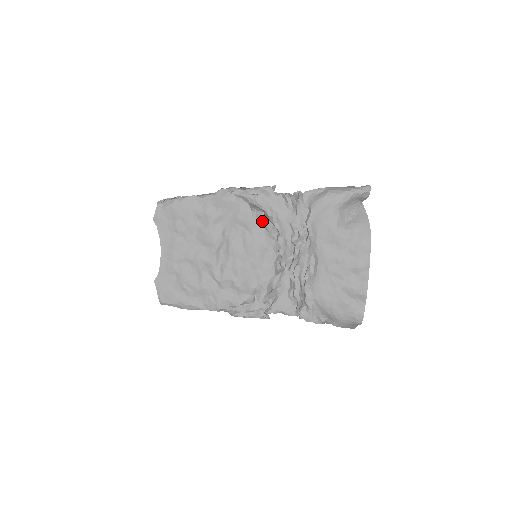
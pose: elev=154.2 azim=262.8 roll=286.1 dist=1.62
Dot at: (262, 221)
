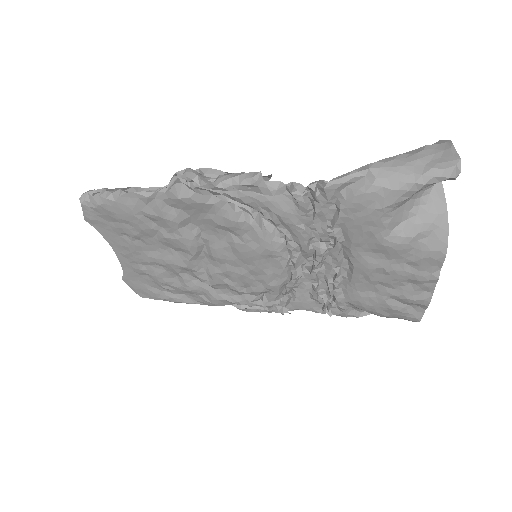
Dot at: (256, 223)
